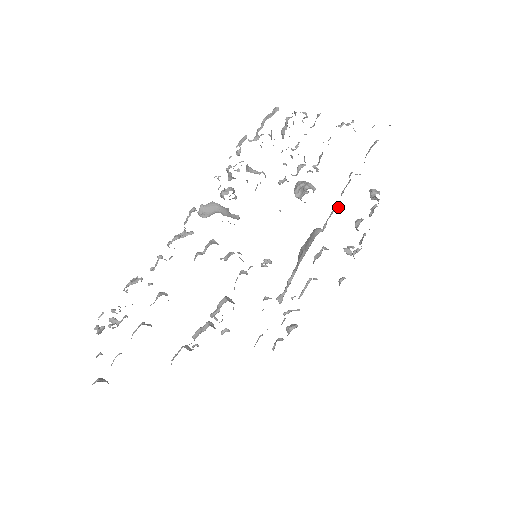
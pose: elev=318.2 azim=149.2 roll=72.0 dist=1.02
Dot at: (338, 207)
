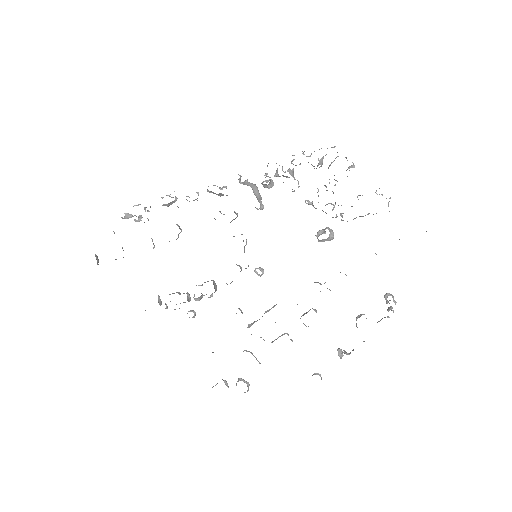
Dot at: (346, 275)
